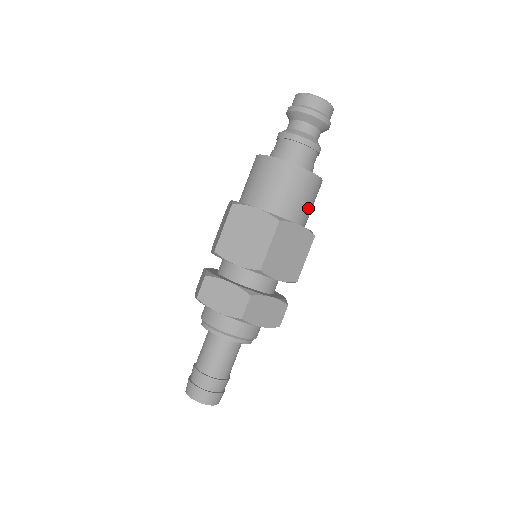
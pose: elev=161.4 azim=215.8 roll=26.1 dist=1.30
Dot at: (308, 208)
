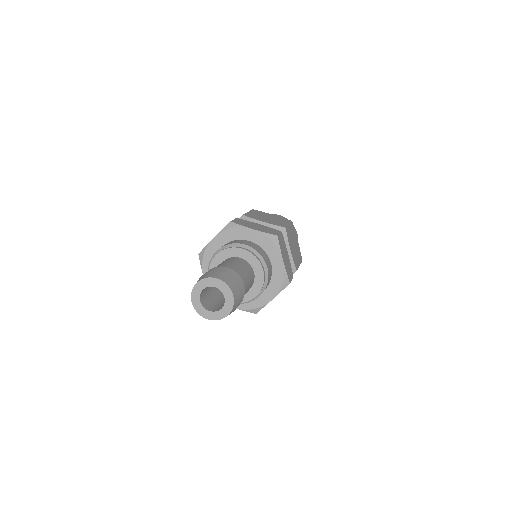
Dot at: occluded
